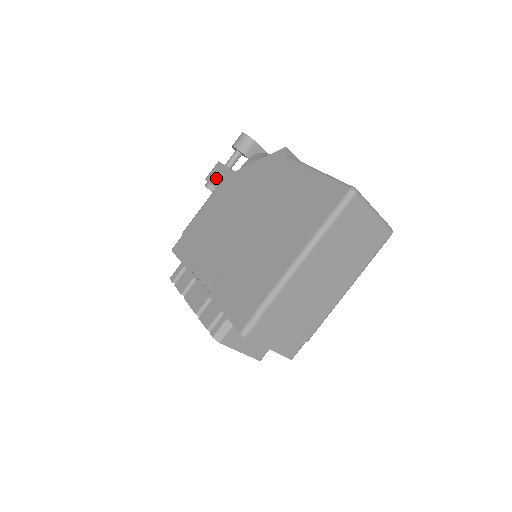
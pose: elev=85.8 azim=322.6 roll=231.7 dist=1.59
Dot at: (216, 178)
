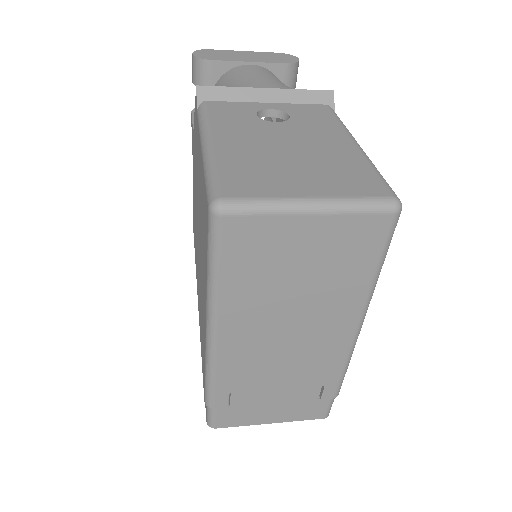
Dot at: occluded
